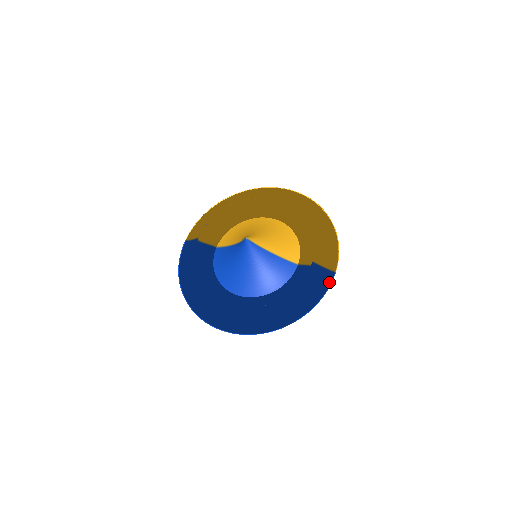
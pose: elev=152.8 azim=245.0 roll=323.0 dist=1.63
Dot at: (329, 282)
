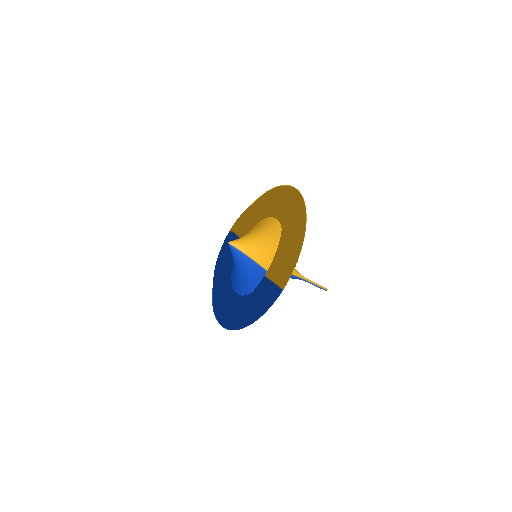
Dot at: (275, 299)
